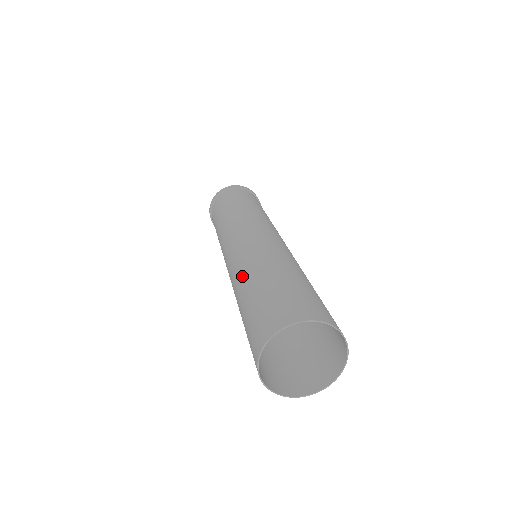
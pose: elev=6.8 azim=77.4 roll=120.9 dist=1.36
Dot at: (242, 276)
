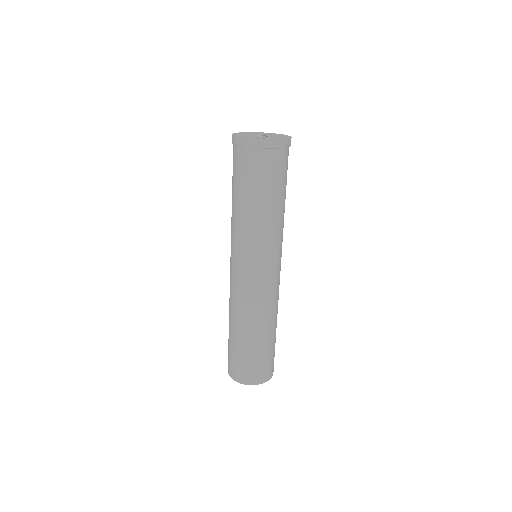
Dot at: occluded
